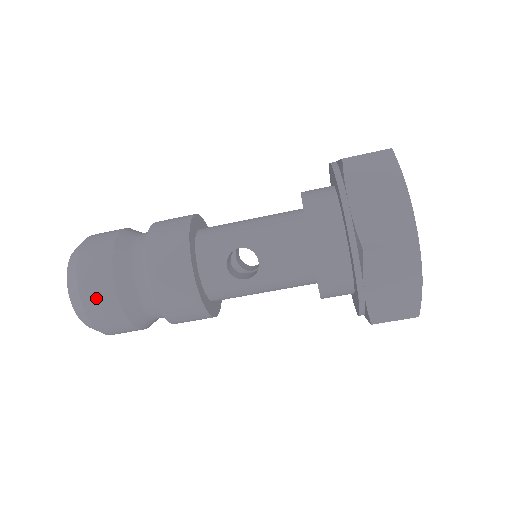
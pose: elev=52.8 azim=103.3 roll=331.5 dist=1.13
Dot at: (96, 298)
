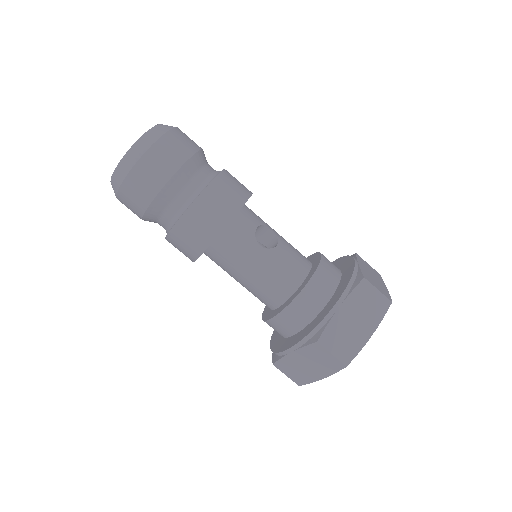
Dot at: (174, 145)
